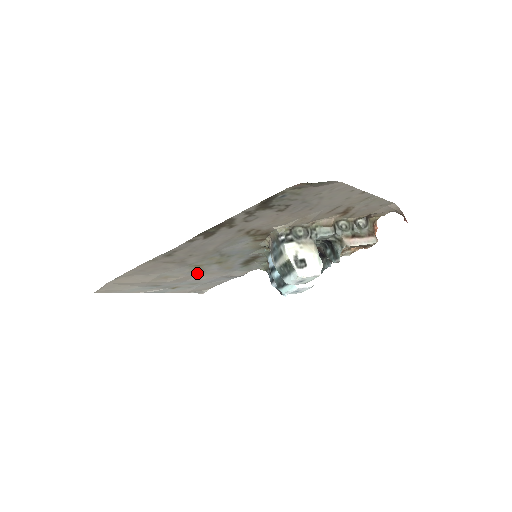
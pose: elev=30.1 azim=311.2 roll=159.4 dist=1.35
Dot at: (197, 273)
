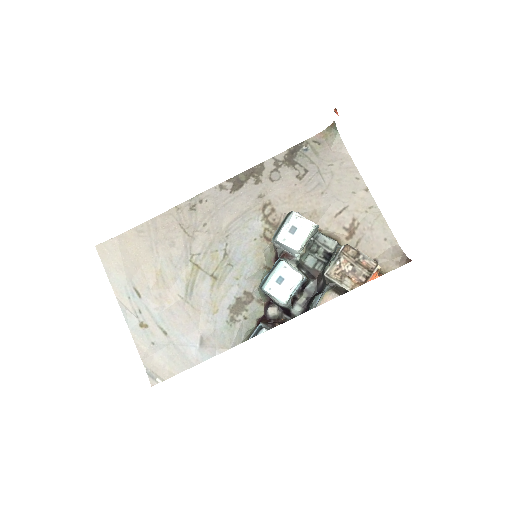
Dot at: (184, 294)
